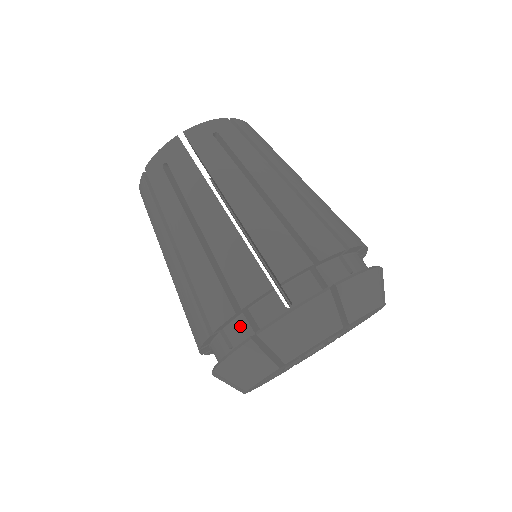
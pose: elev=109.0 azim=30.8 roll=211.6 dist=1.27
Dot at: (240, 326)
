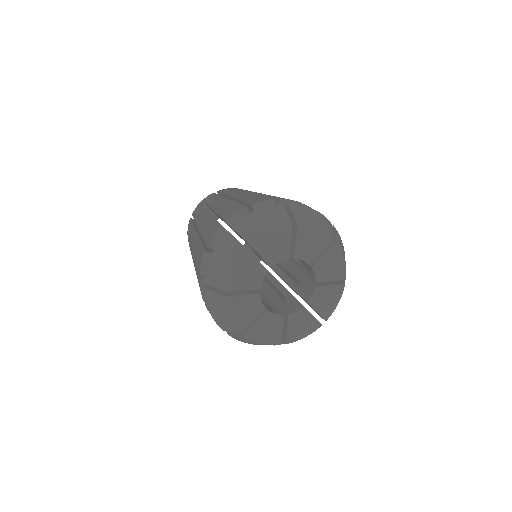
Dot at: occluded
